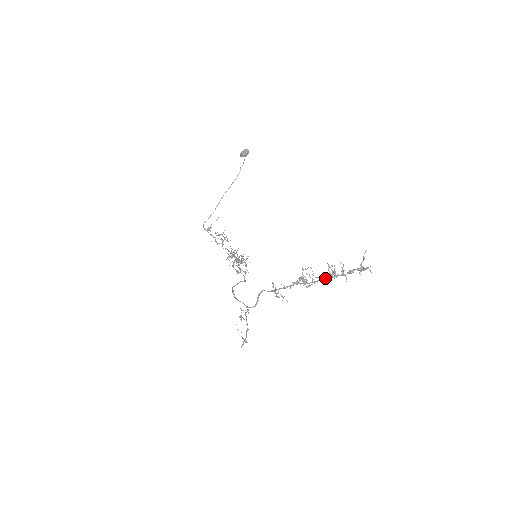
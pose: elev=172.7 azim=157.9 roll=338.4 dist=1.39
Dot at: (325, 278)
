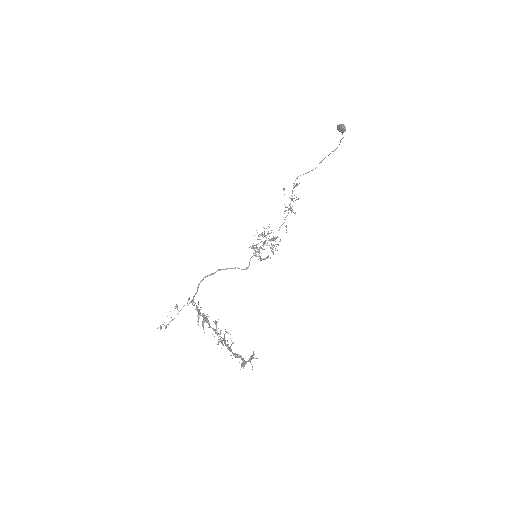
Dot at: (223, 338)
